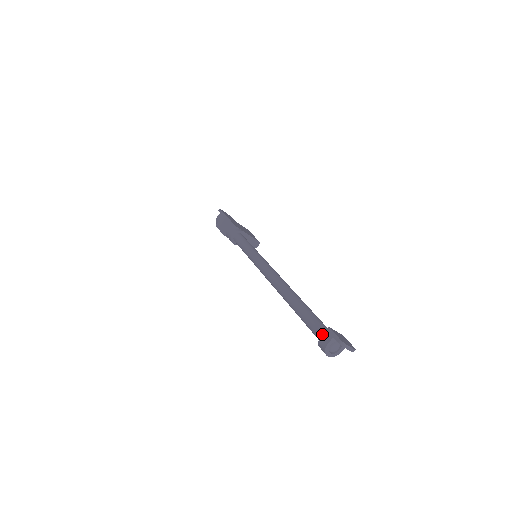
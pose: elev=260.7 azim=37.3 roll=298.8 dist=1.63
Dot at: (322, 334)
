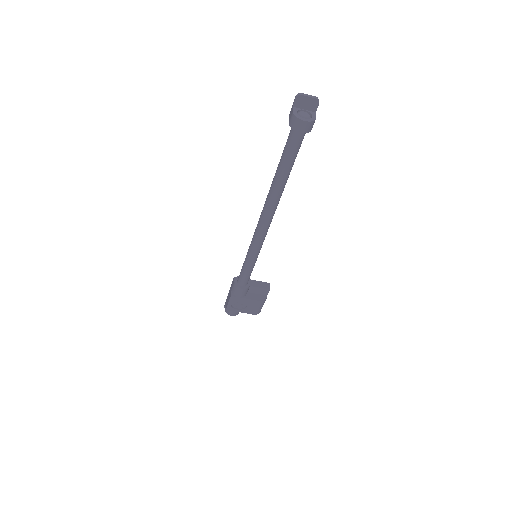
Dot at: occluded
